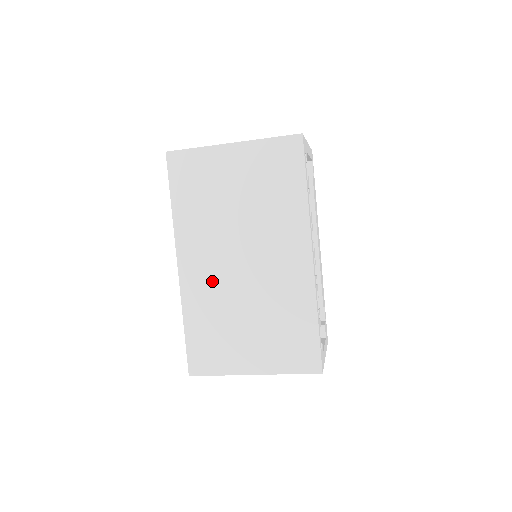
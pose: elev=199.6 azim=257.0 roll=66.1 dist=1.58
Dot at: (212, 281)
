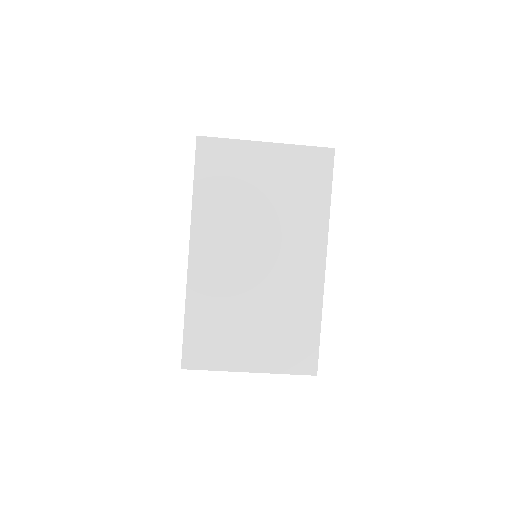
Dot at: (223, 274)
